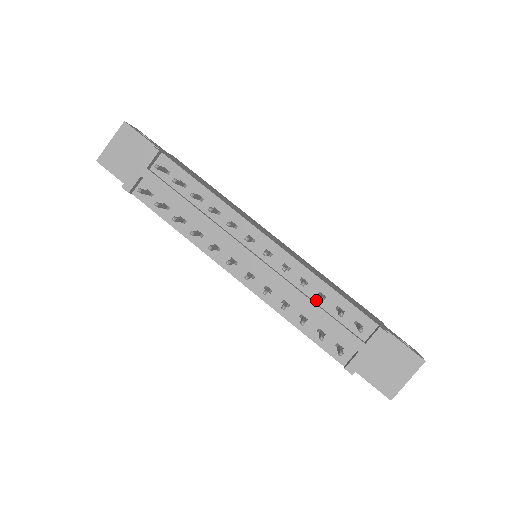
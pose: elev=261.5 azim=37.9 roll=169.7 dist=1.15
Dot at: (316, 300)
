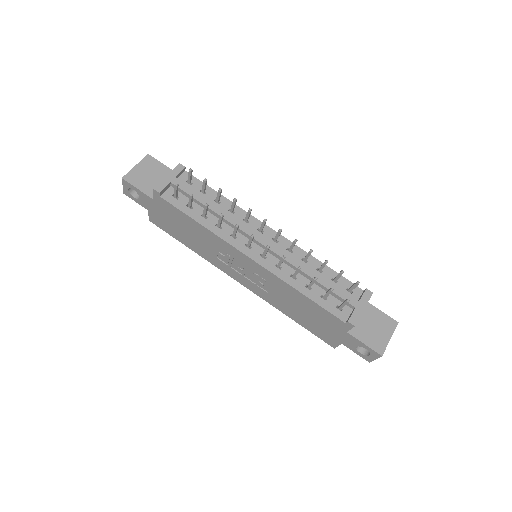
Dot at: occluded
